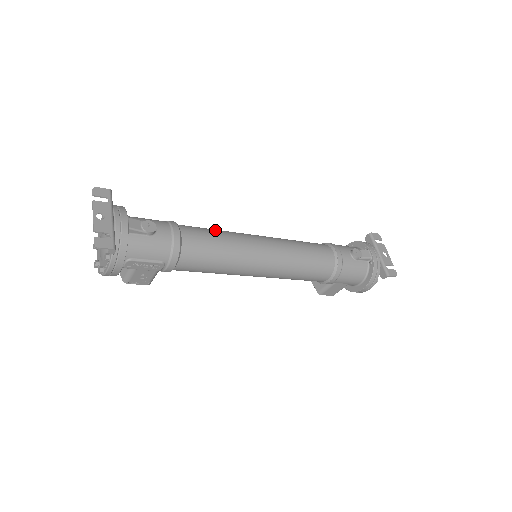
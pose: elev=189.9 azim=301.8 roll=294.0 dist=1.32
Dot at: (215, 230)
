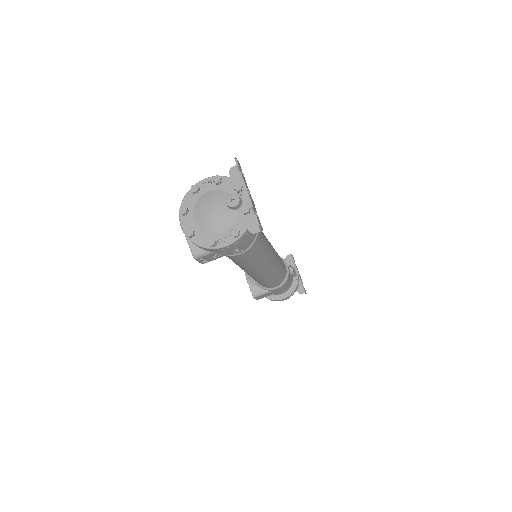
Dot at: occluded
